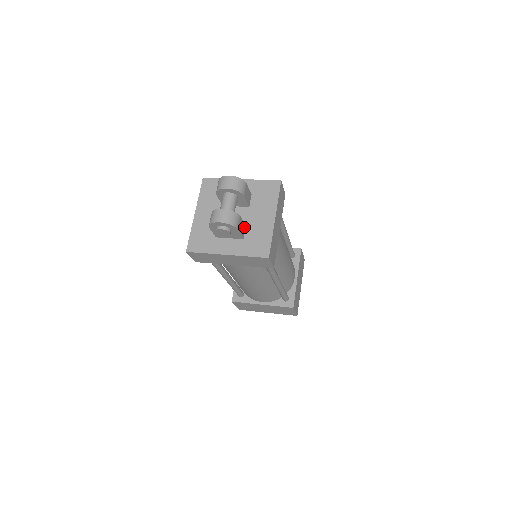
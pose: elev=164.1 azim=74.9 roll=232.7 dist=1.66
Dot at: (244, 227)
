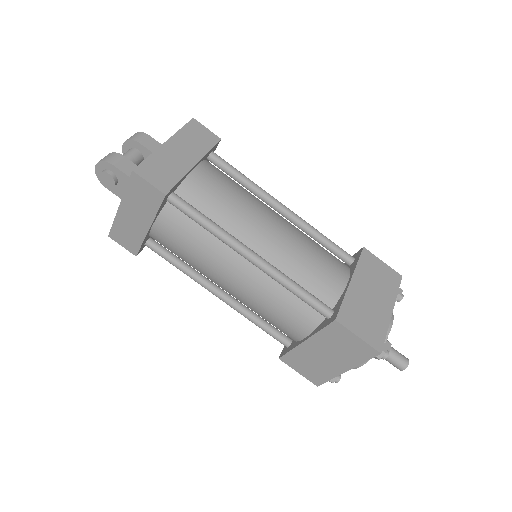
Dot at: occluded
